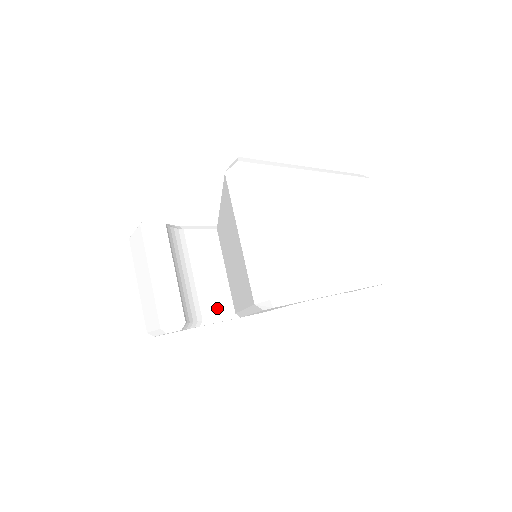
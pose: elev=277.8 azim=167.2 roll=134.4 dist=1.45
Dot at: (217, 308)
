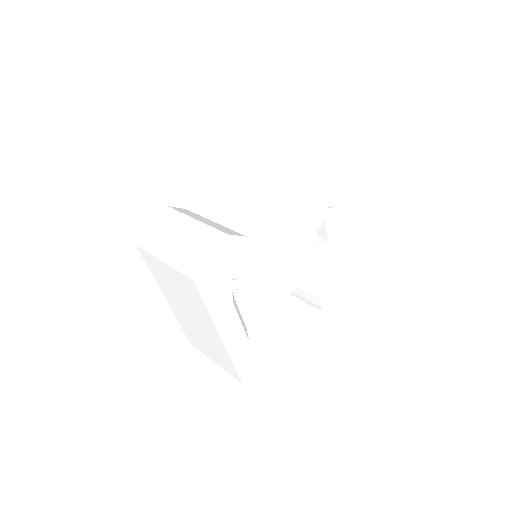
Dot at: occluded
